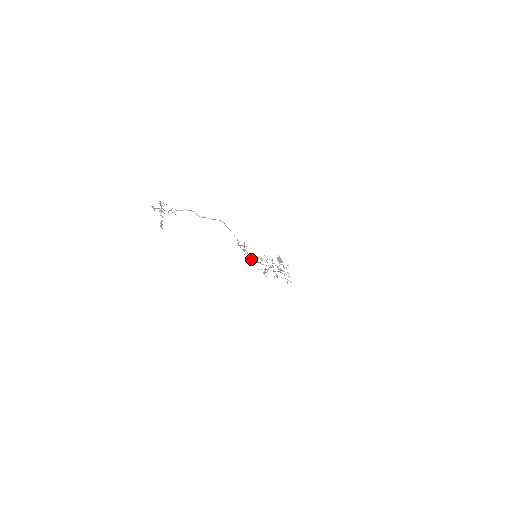
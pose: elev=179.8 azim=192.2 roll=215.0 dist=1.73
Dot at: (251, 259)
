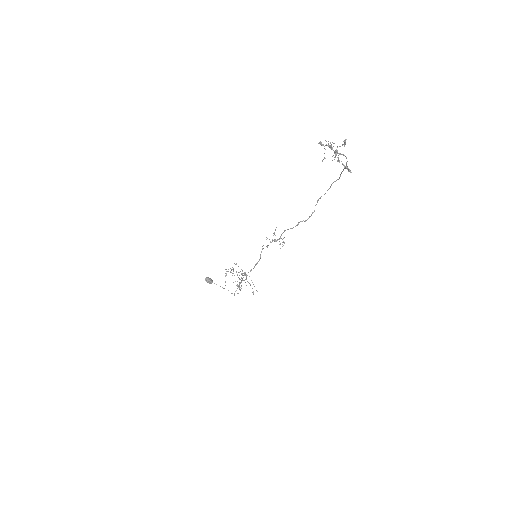
Dot at: (260, 258)
